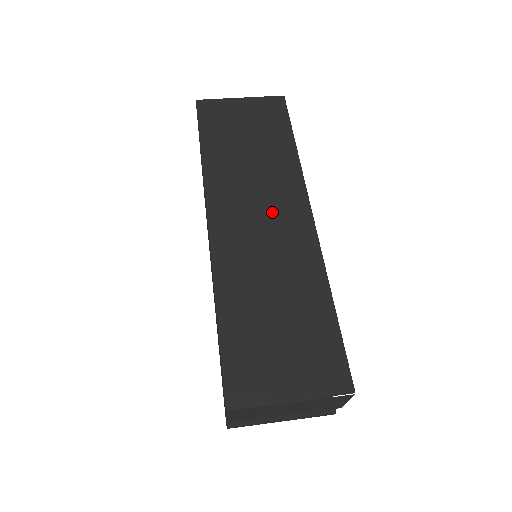
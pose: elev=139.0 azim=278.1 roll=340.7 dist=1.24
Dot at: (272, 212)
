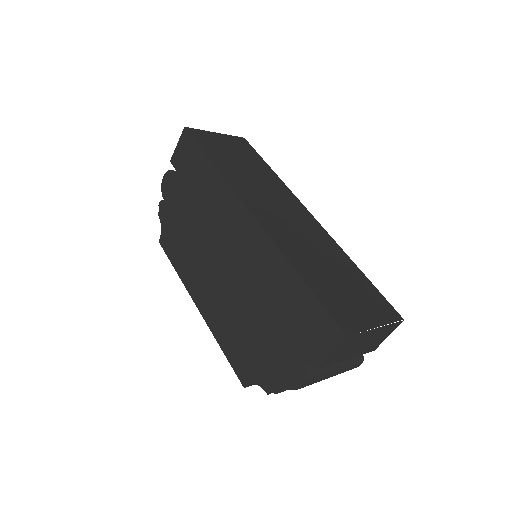
Dot at: (287, 209)
